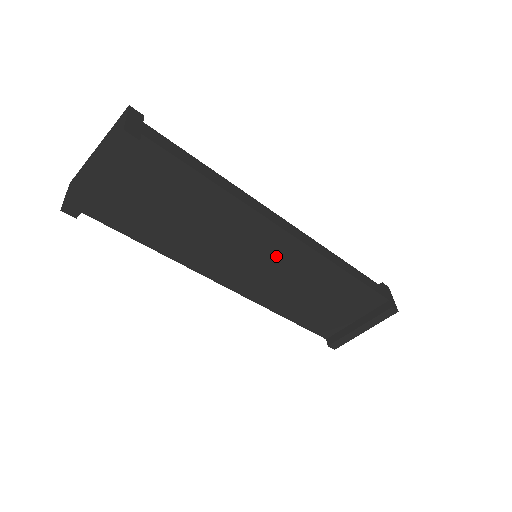
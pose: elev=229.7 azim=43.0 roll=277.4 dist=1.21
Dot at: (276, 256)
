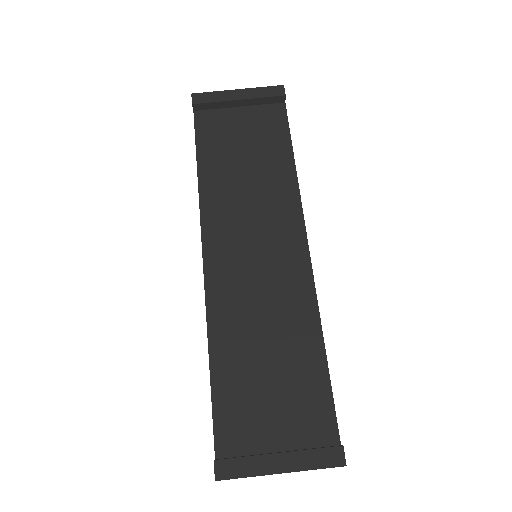
Dot at: (277, 260)
